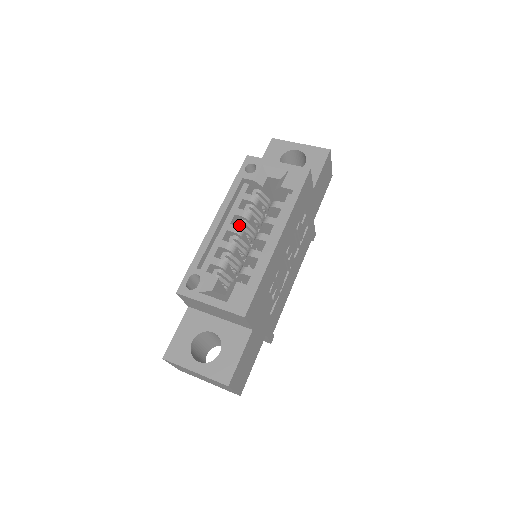
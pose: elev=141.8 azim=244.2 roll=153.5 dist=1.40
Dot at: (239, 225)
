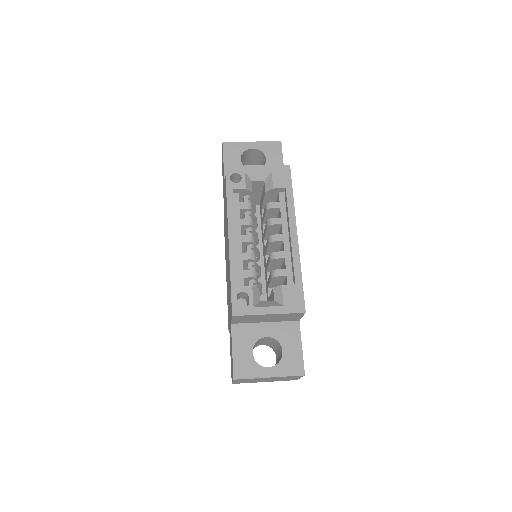
Dot at: (249, 234)
